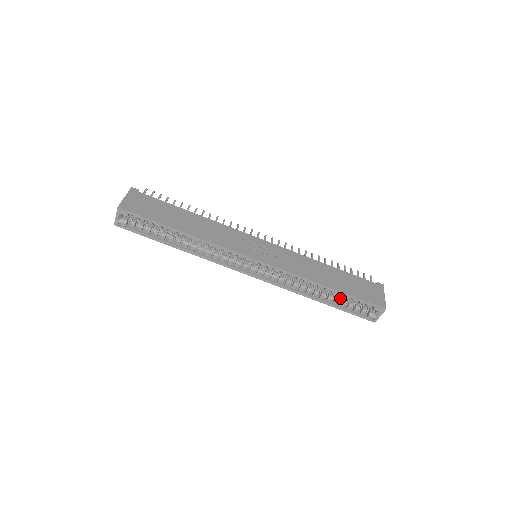
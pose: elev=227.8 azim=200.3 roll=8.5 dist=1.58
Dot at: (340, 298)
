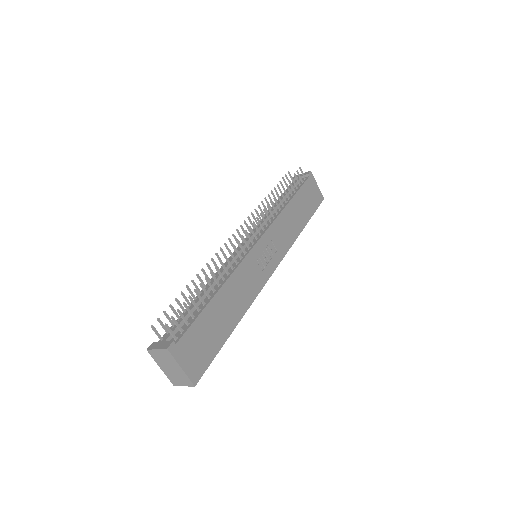
Dot at: occluded
